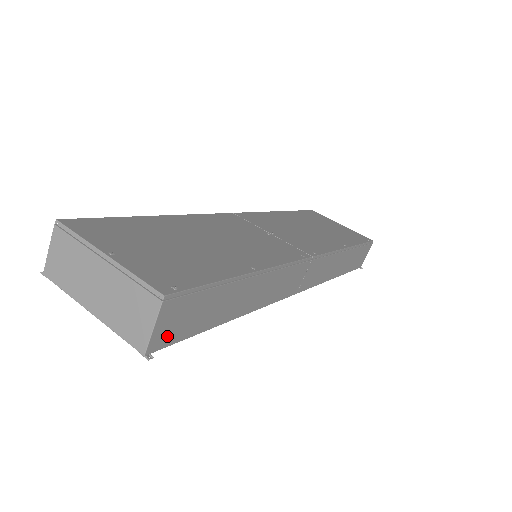
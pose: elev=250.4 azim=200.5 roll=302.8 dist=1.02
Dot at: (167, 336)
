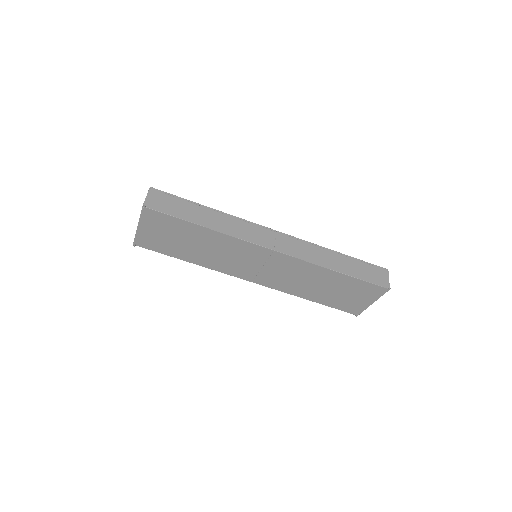
Dot at: (155, 205)
